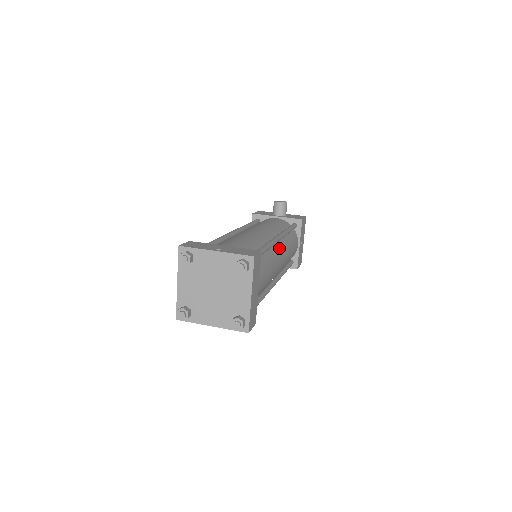
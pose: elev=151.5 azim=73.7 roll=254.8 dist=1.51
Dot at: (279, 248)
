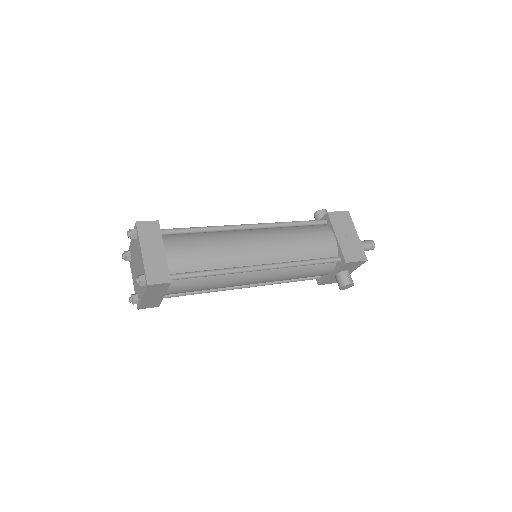
Dot at: (254, 234)
